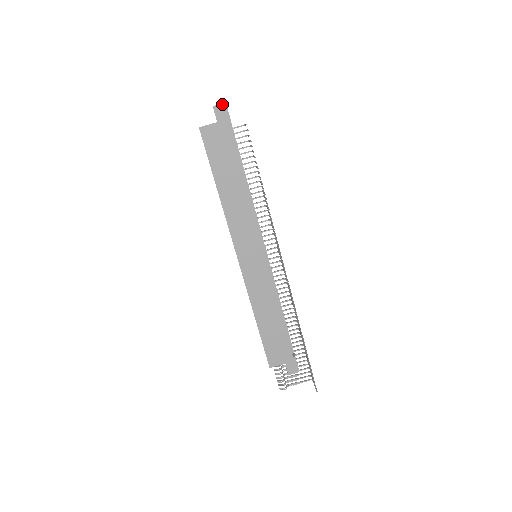
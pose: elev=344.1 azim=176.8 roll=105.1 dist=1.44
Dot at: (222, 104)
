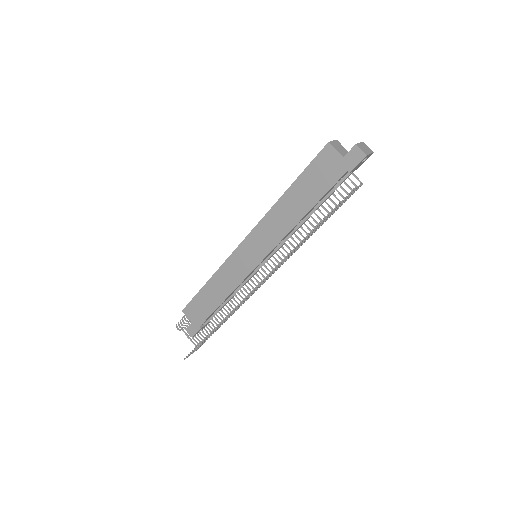
Dot at: (363, 152)
